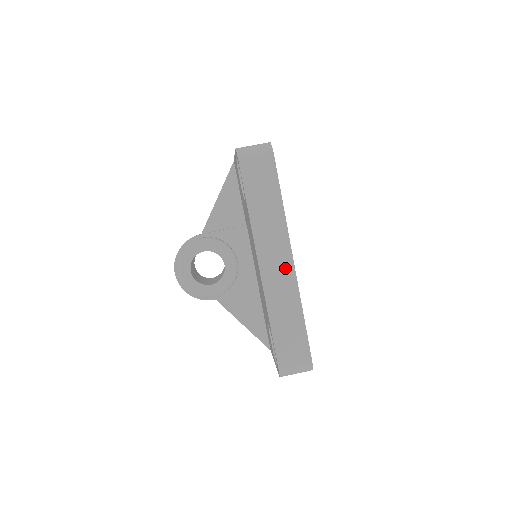
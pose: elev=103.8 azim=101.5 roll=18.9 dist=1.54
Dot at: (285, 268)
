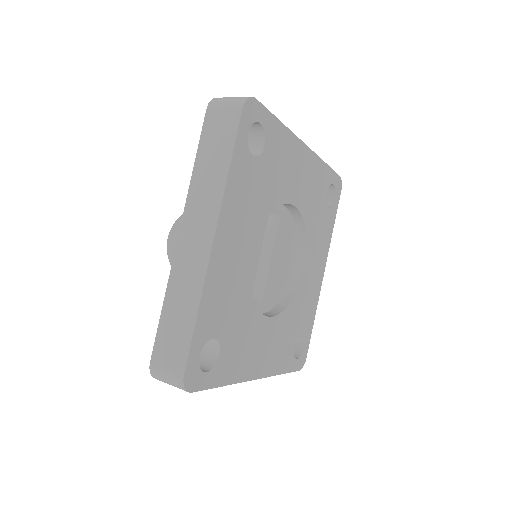
Dot at: (202, 246)
